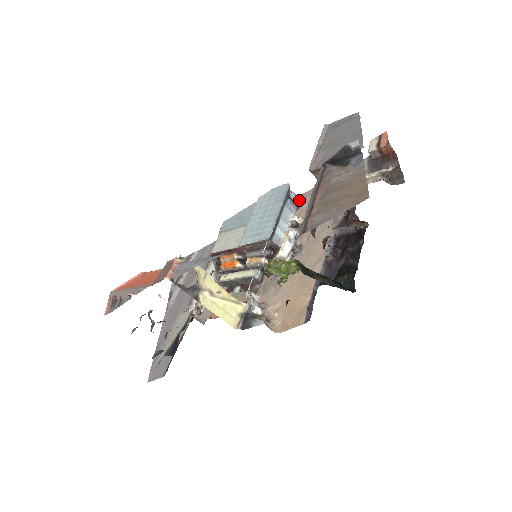
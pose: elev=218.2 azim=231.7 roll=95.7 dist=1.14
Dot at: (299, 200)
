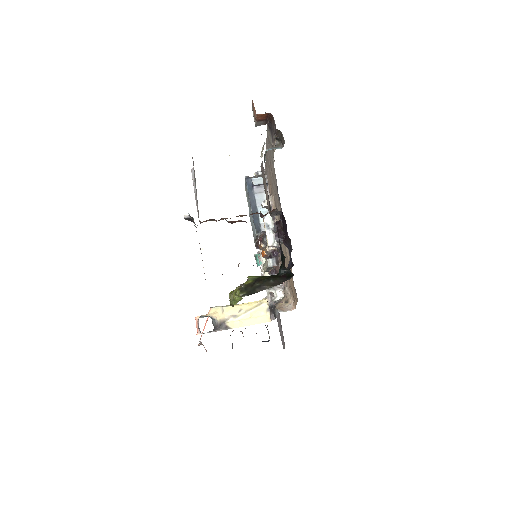
Dot at: (265, 175)
